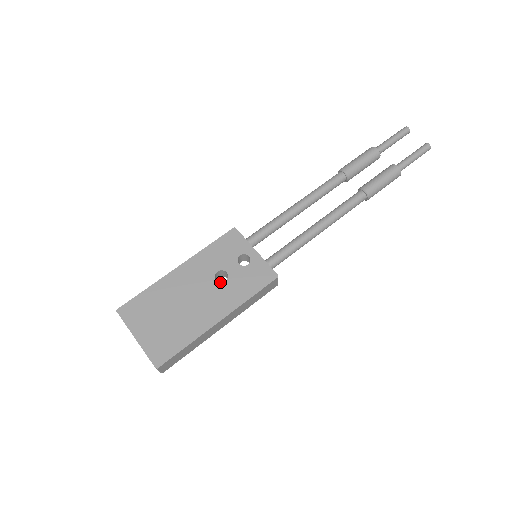
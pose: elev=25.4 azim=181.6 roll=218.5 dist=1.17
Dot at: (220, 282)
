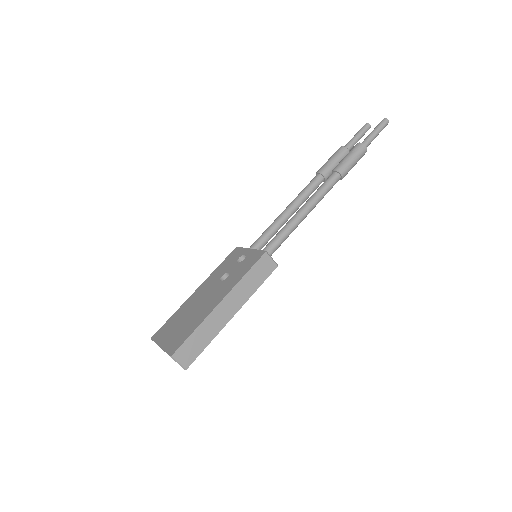
Dot at: (223, 280)
